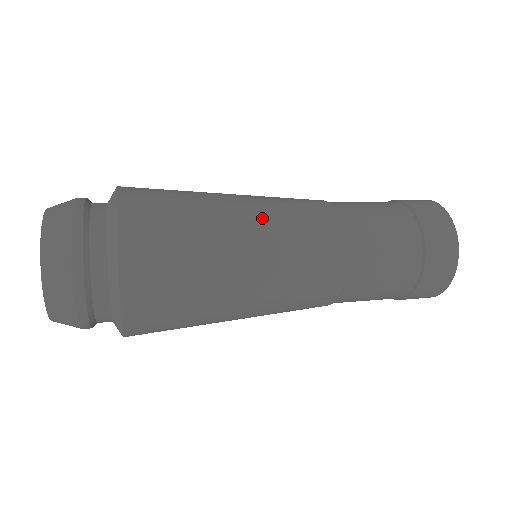
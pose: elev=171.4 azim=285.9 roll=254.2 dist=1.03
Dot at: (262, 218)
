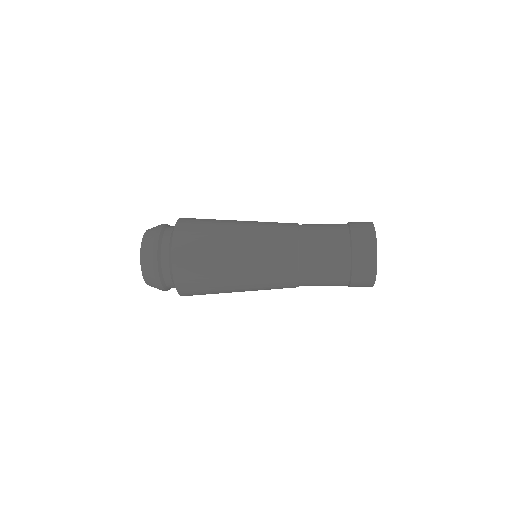
Dot at: (250, 223)
